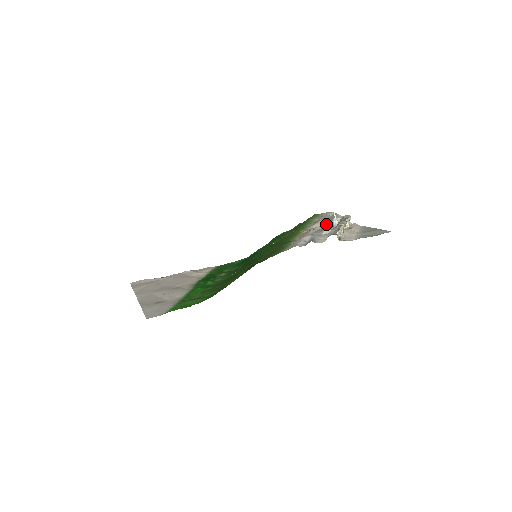
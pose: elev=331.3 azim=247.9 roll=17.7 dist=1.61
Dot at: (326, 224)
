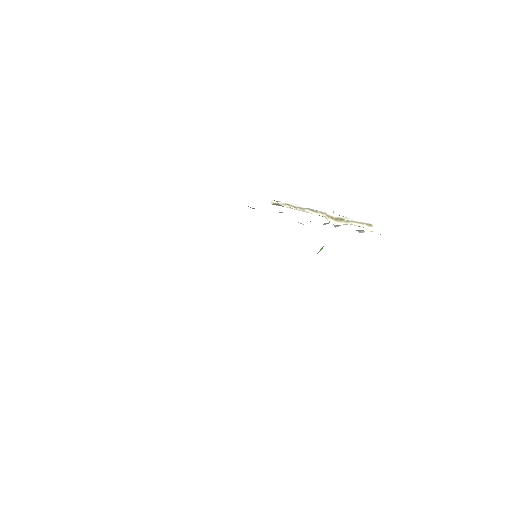
Dot at: (324, 223)
